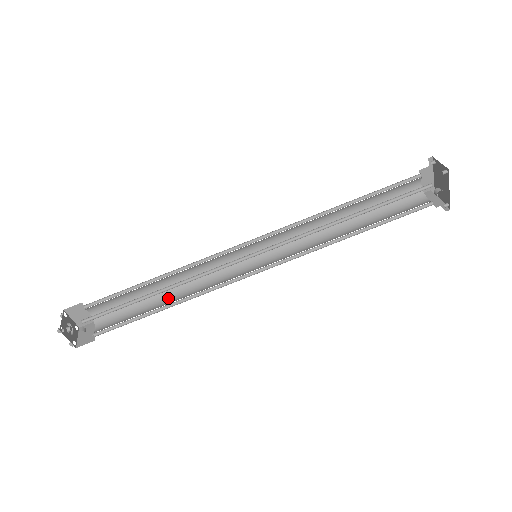
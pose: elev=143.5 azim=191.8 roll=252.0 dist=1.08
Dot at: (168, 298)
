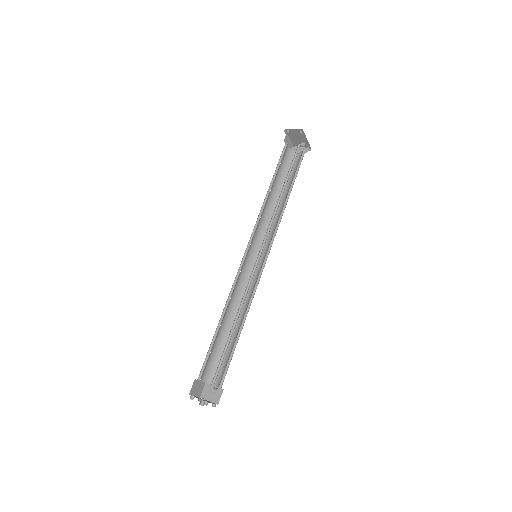
Dot at: occluded
